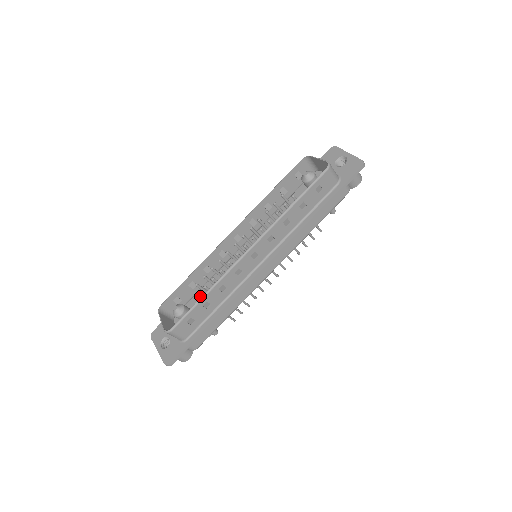
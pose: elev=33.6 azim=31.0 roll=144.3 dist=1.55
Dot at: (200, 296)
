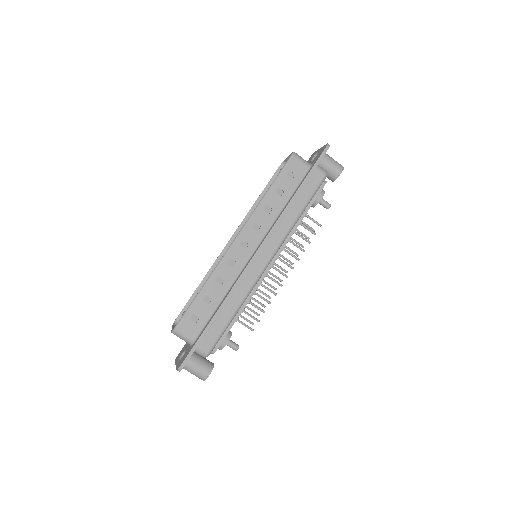
Dot at: occluded
